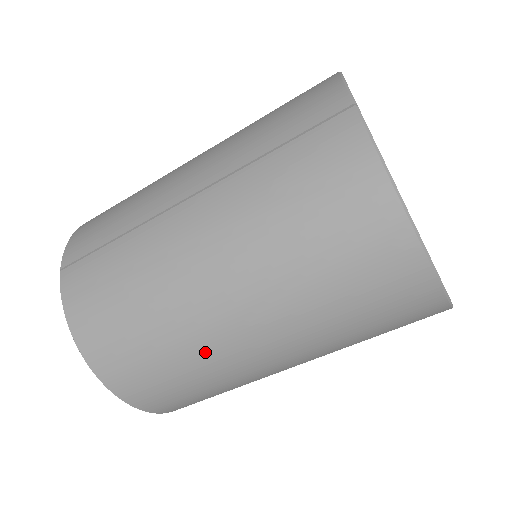
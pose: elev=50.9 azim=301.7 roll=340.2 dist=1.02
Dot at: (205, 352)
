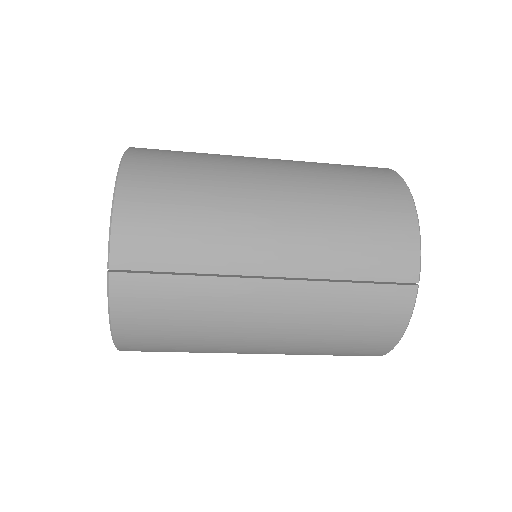
Dot at: occluded
